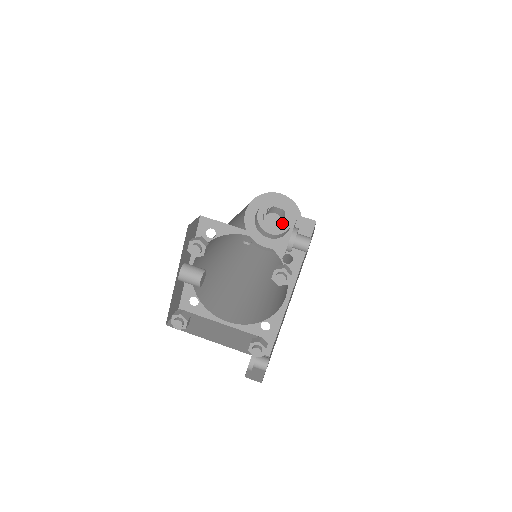
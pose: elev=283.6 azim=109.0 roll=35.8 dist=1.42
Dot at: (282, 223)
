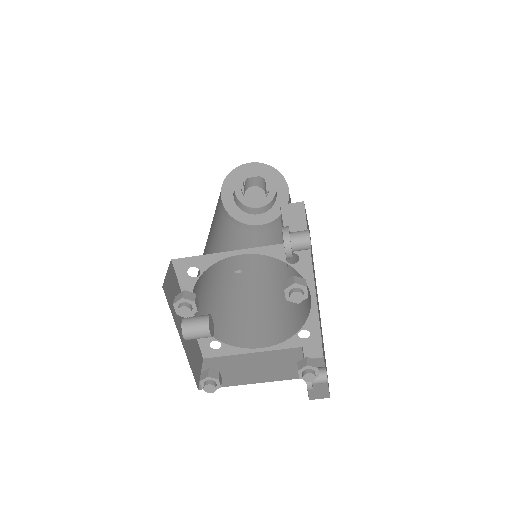
Dot at: occluded
